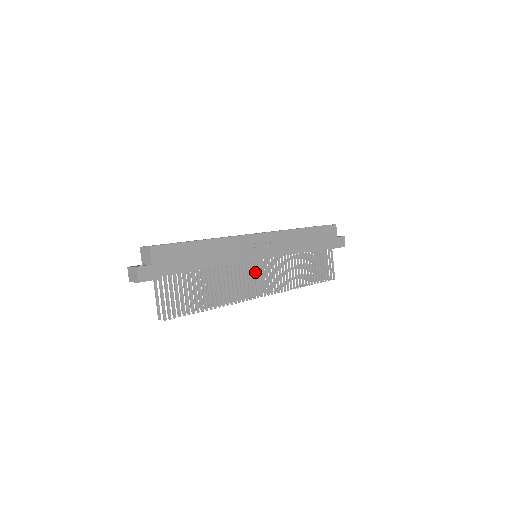
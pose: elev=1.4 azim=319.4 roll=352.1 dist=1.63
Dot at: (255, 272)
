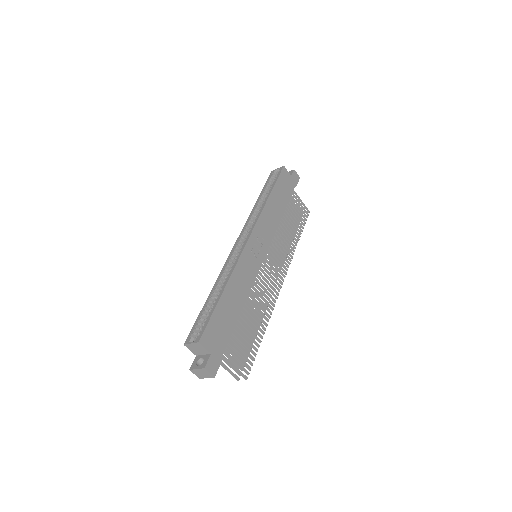
Dot at: (266, 271)
